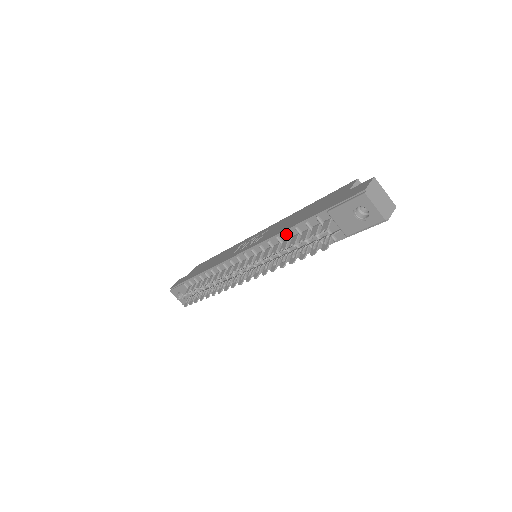
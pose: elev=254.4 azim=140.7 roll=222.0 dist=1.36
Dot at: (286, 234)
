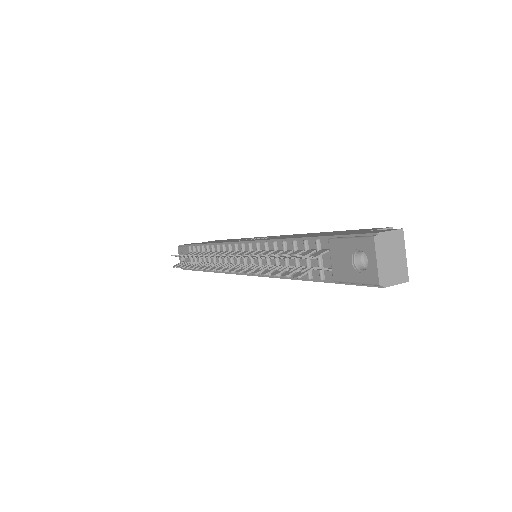
Dot at: (283, 243)
